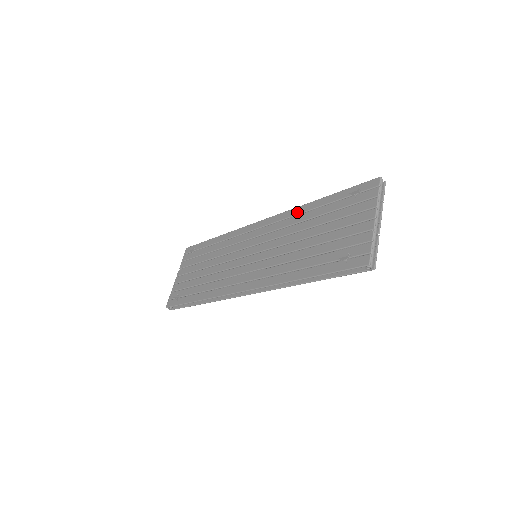
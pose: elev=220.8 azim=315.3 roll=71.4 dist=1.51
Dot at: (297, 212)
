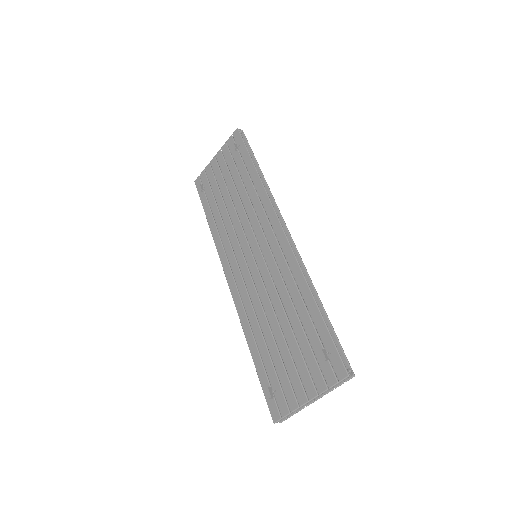
Dot at: (297, 278)
